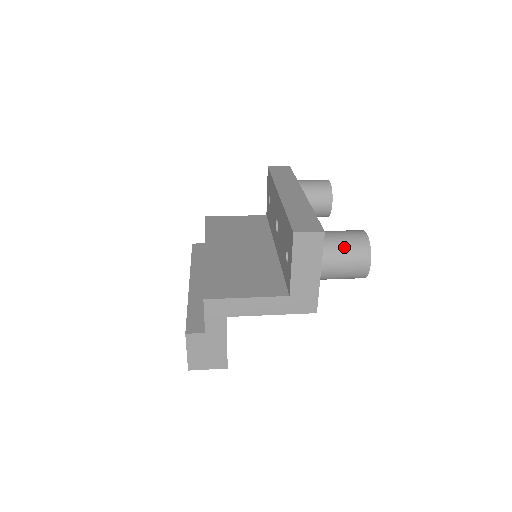
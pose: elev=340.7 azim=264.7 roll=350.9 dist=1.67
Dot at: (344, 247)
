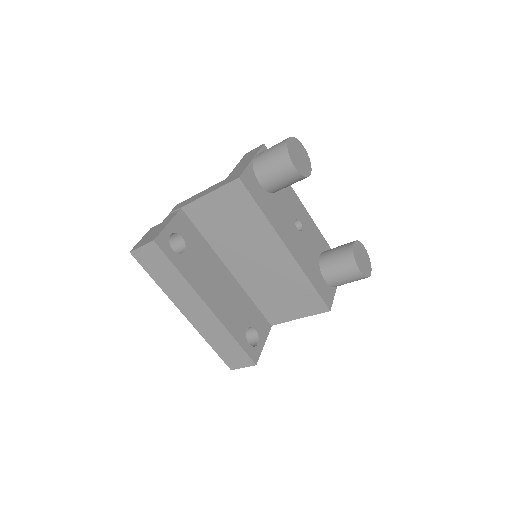
Dot at: occluded
